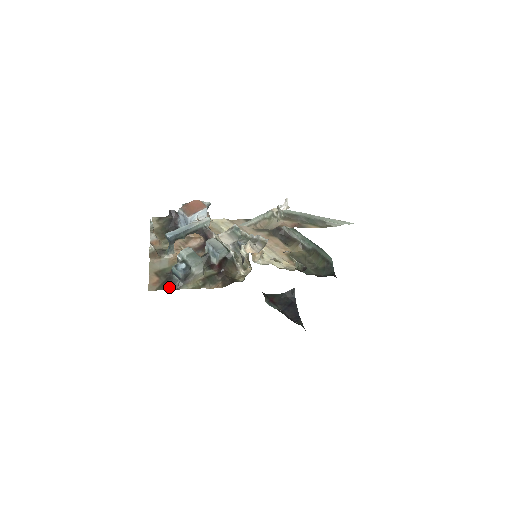
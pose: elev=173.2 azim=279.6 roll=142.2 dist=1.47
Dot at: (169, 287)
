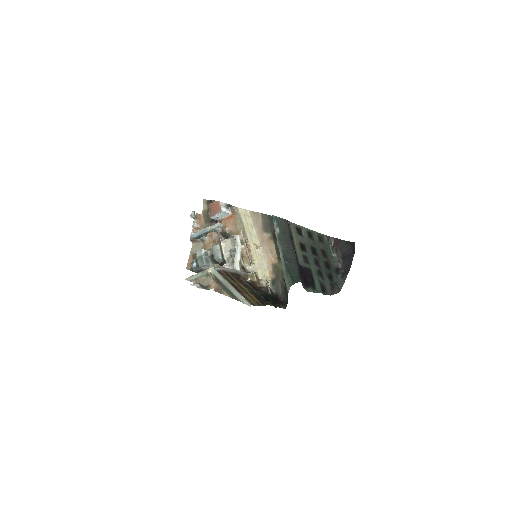
Dot at: occluded
